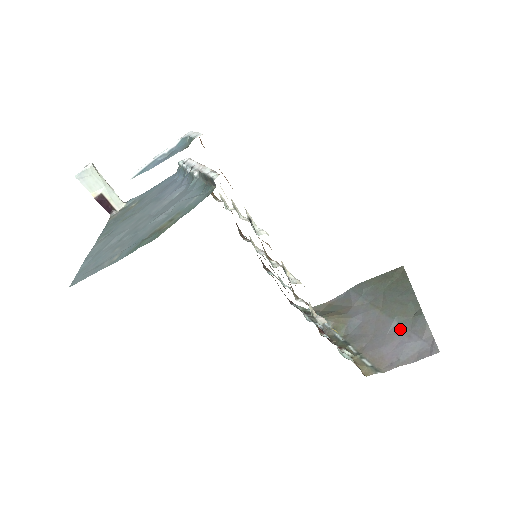
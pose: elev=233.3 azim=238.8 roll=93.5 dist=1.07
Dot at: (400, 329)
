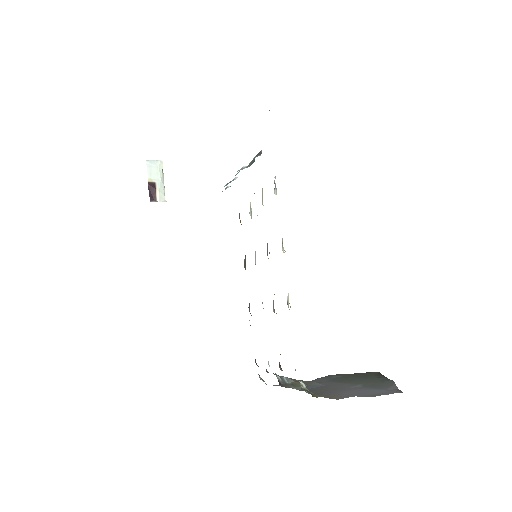
Dot at: (364, 387)
